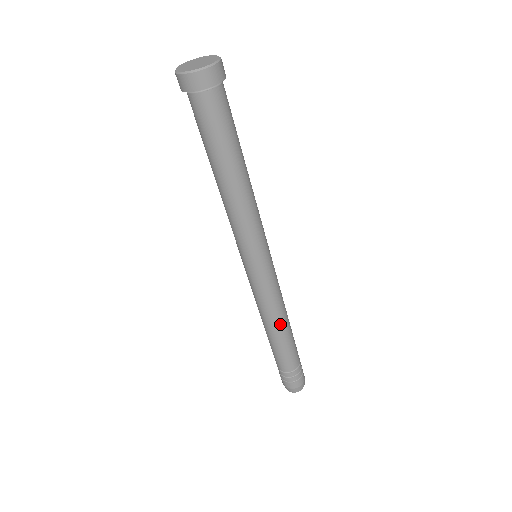
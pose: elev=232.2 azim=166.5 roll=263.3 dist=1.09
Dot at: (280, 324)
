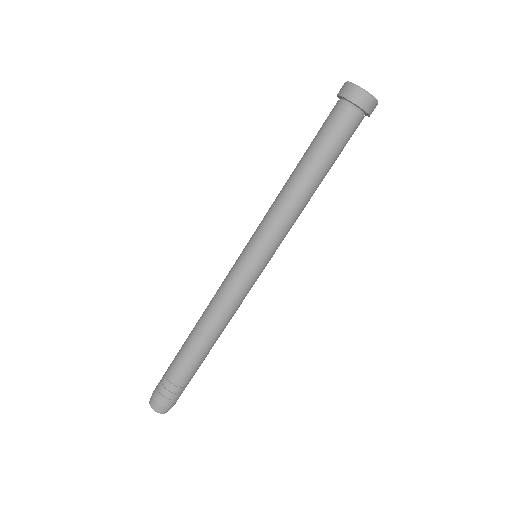
Dot at: (215, 329)
